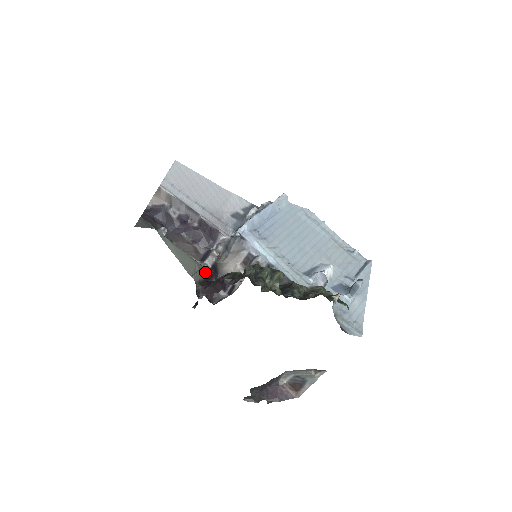
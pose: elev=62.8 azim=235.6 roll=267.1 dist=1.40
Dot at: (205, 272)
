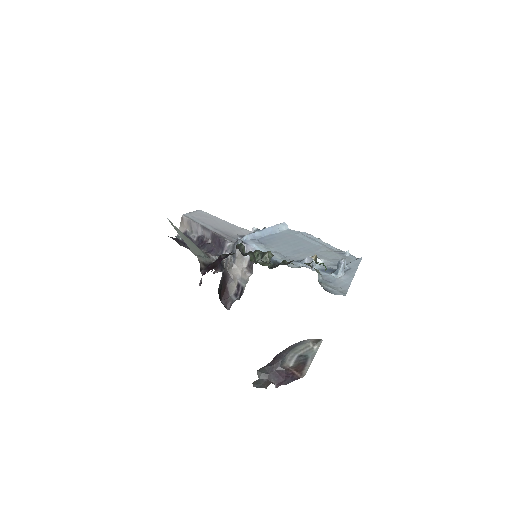
Dot at: (210, 261)
